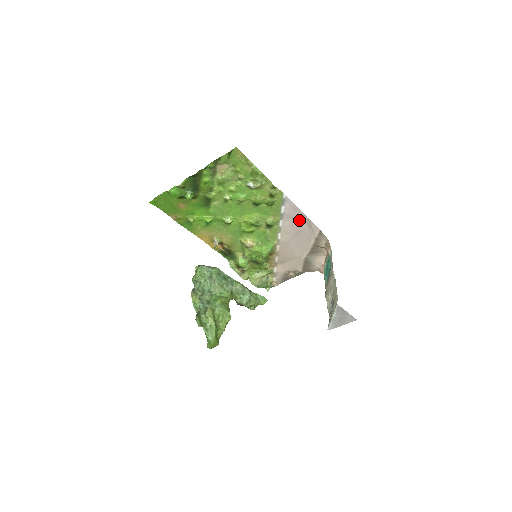
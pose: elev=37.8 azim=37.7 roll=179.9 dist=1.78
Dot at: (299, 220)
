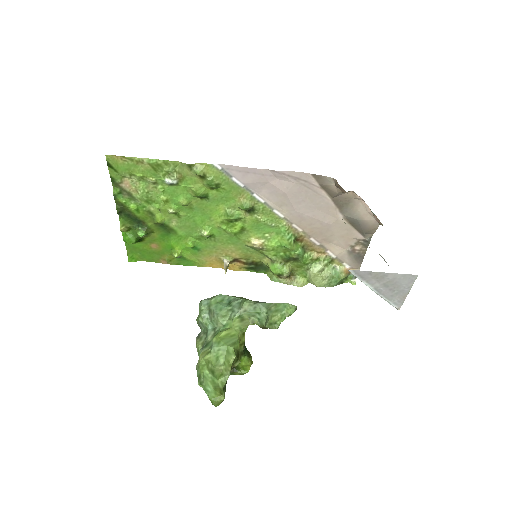
Dot at: (271, 180)
